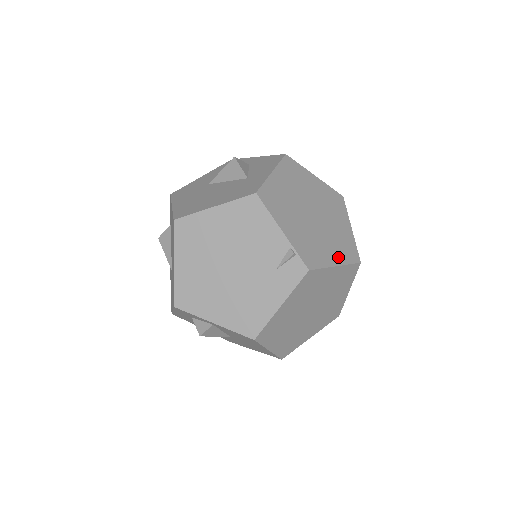
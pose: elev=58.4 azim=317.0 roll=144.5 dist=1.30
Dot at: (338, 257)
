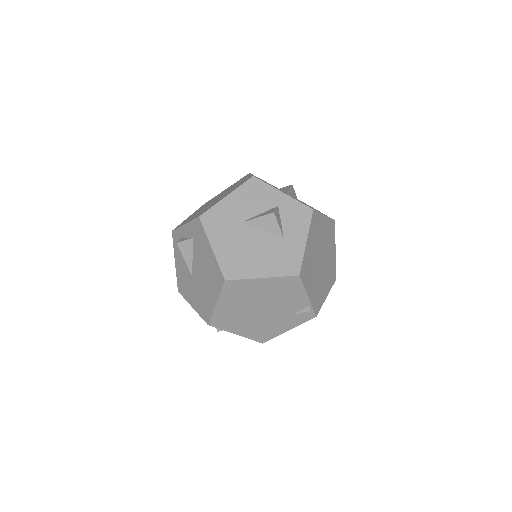
Dot at: (328, 288)
